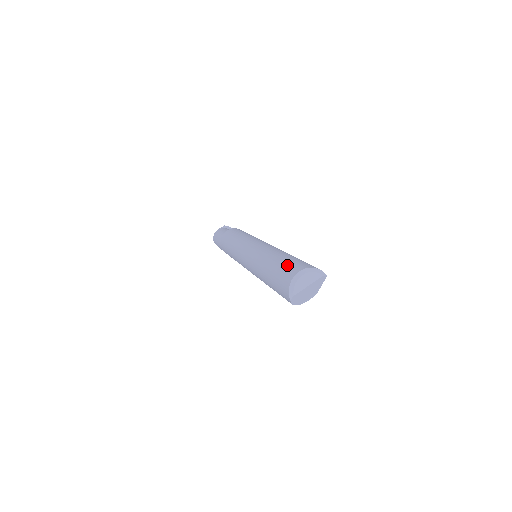
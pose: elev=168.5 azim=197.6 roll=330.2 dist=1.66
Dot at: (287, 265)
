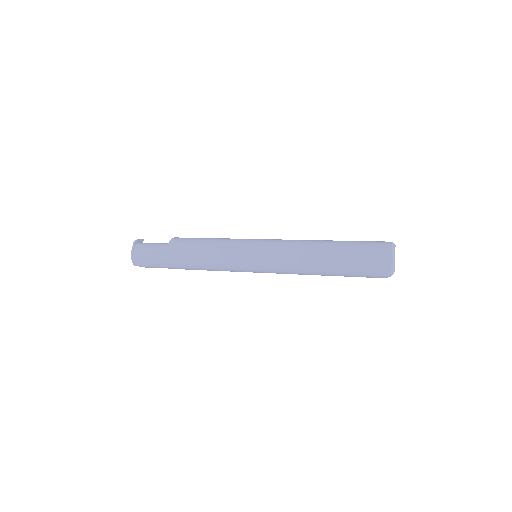
Dot at: (365, 252)
